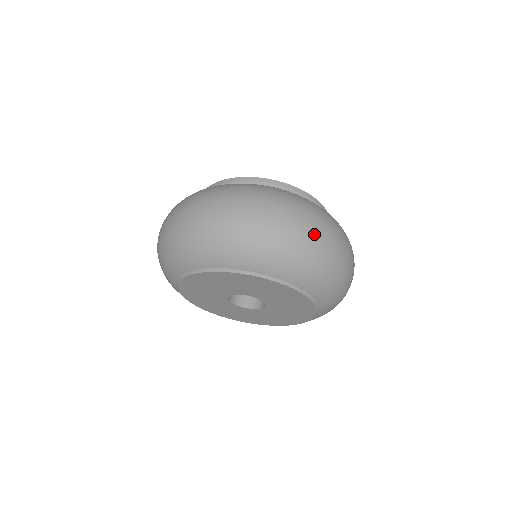
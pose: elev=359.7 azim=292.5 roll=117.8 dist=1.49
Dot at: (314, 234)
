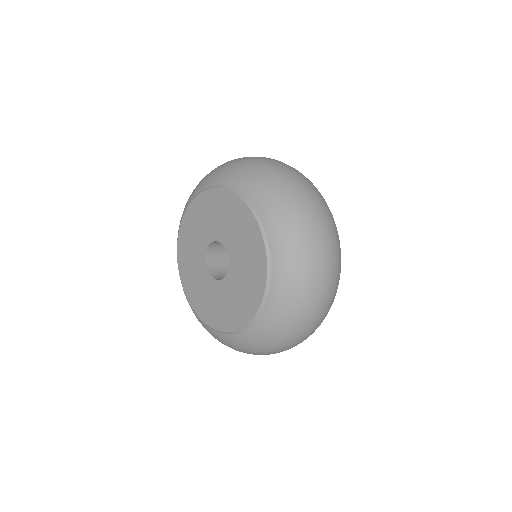
Dot at: (257, 157)
